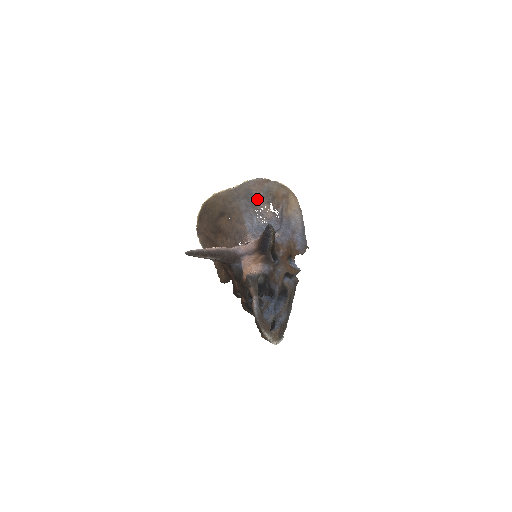
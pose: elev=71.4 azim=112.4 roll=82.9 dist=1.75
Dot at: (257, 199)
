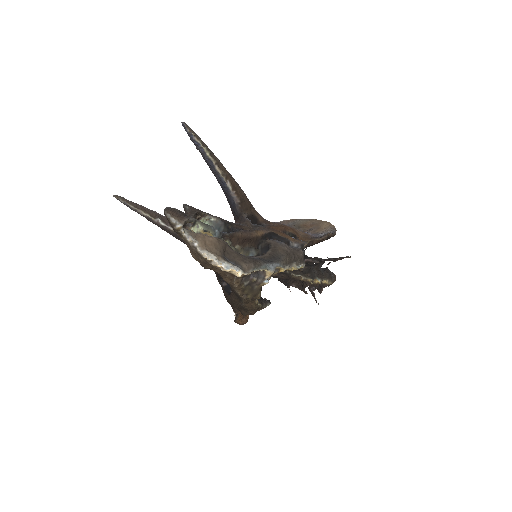
Dot at: occluded
